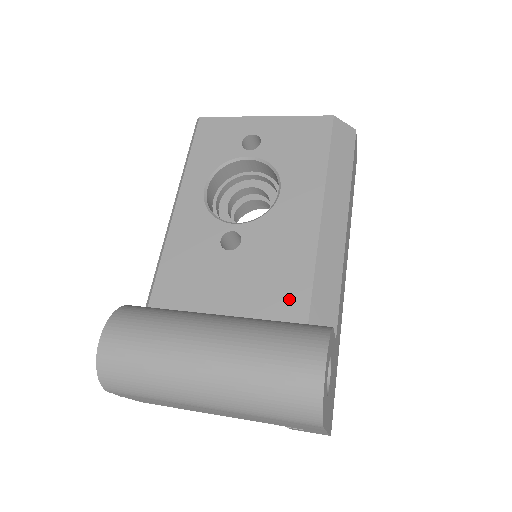
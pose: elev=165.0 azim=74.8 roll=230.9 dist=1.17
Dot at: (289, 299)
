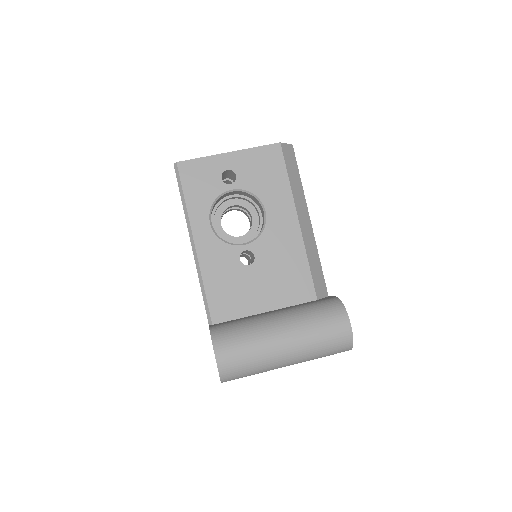
Dot at: (300, 285)
